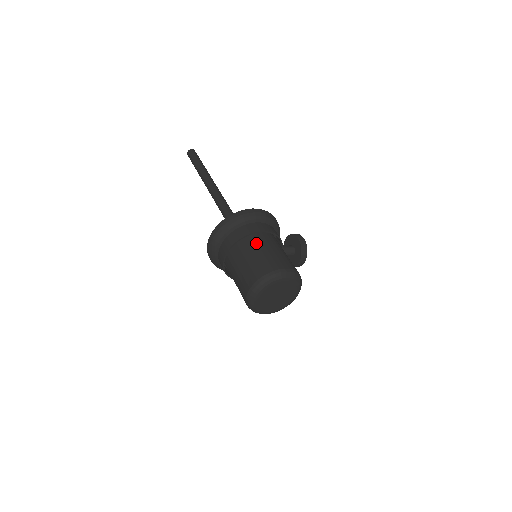
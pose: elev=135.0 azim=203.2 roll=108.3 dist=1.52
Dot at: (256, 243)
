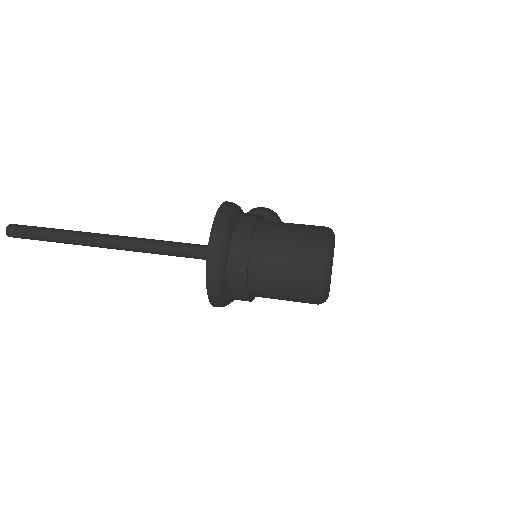
Dot at: (268, 233)
